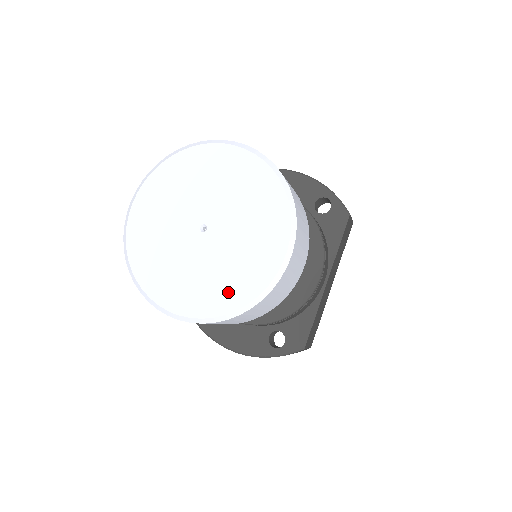
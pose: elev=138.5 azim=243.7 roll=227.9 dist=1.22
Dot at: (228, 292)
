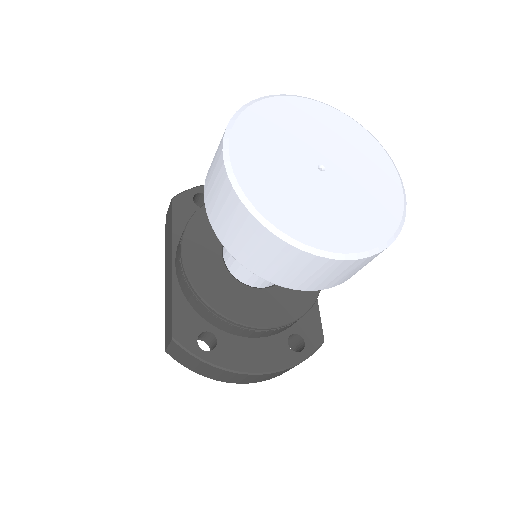
Dot at: (377, 221)
